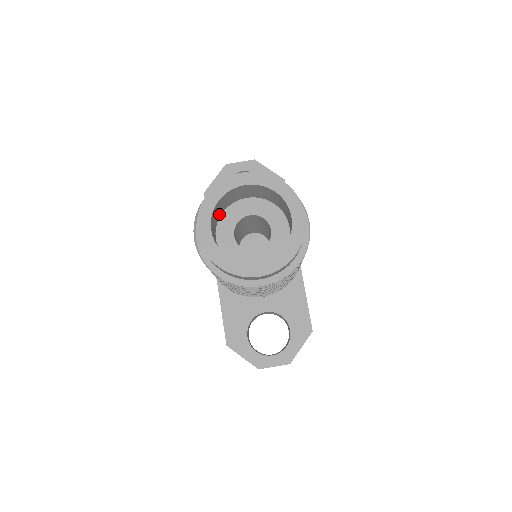
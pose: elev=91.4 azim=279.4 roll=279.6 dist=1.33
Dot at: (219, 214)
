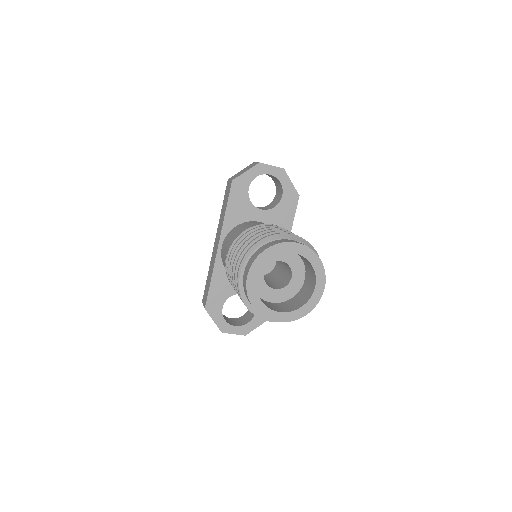
Dot at: occluded
